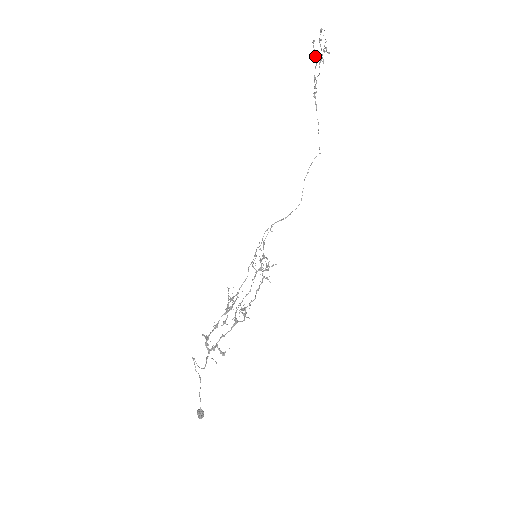
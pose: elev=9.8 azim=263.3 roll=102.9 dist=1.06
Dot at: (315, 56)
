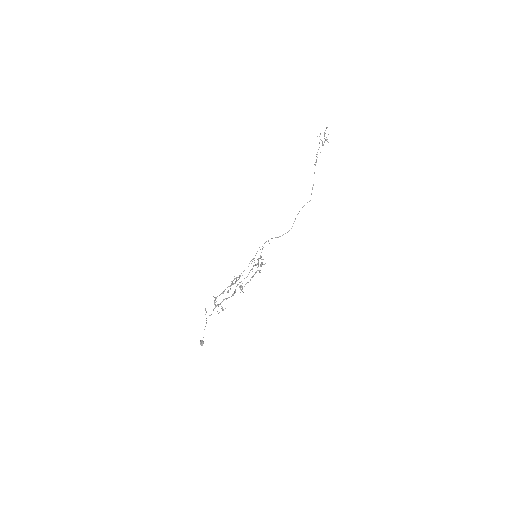
Dot at: occluded
